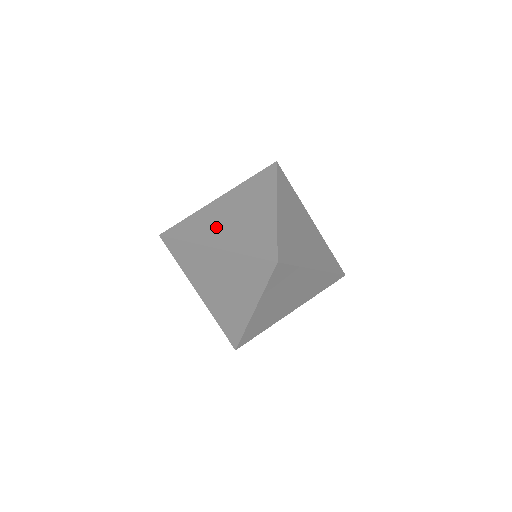
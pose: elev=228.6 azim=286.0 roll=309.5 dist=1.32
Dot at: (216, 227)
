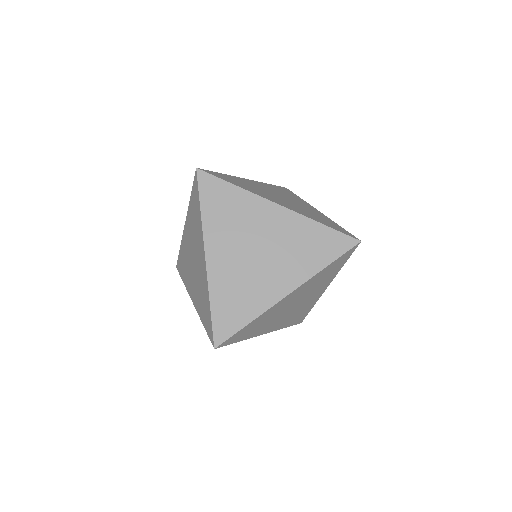
Dot at: (189, 273)
